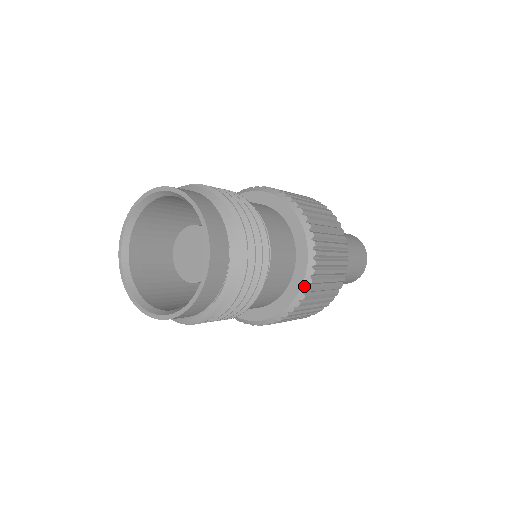
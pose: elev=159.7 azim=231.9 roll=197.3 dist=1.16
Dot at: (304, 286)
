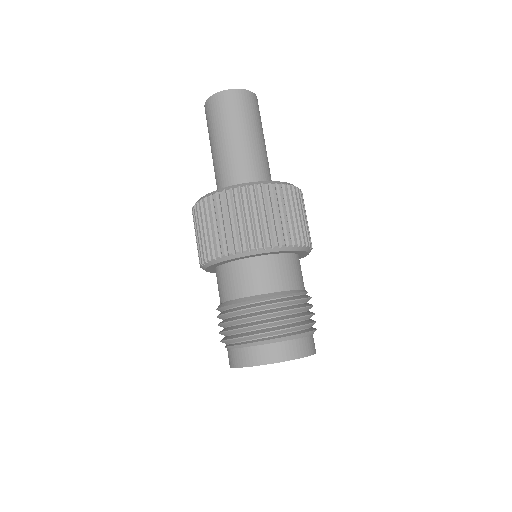
Dot at: occluded
